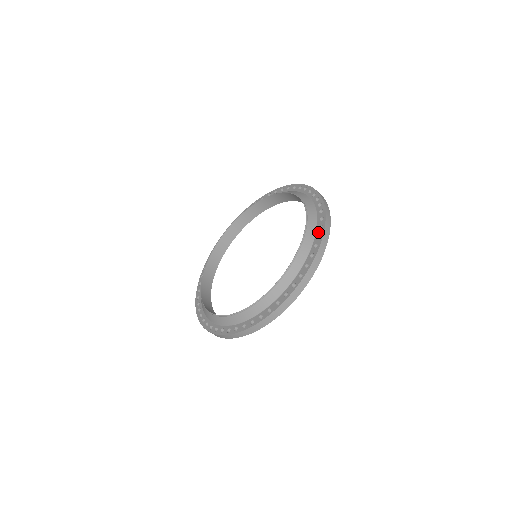
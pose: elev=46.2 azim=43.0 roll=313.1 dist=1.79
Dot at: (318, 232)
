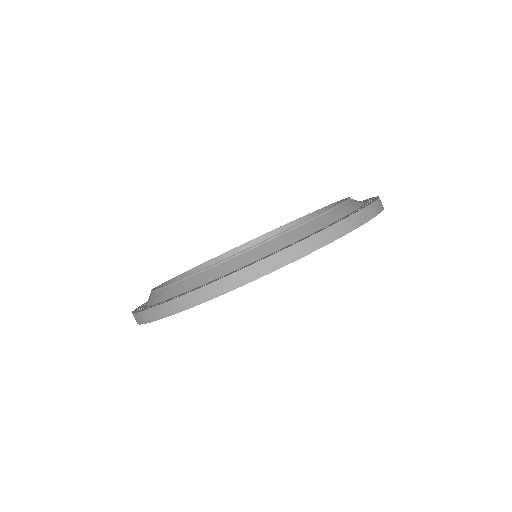
Dot at: occluded
